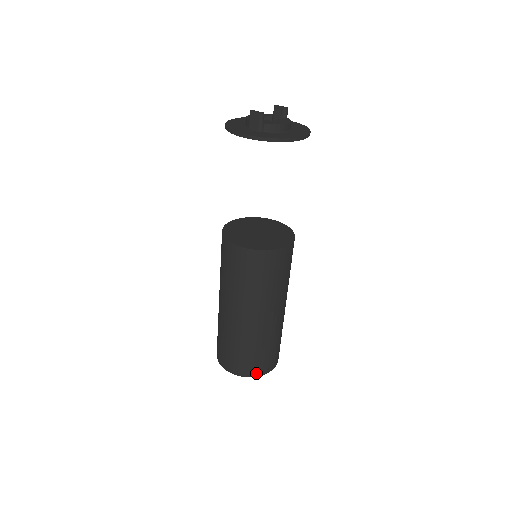
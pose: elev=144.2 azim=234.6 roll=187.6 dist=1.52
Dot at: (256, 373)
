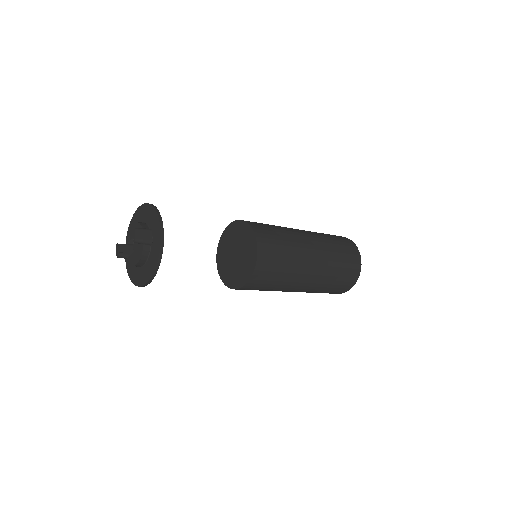
Dot at: occluded
